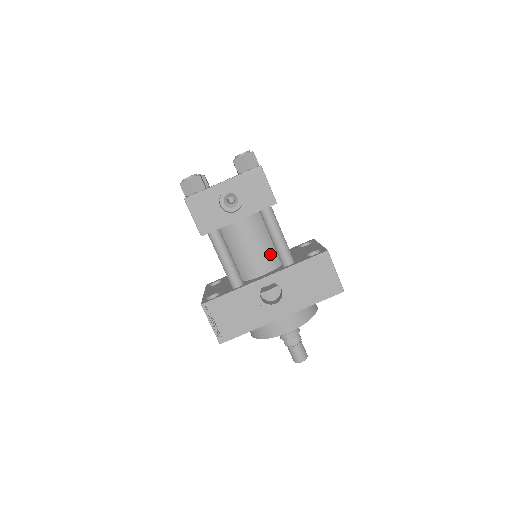
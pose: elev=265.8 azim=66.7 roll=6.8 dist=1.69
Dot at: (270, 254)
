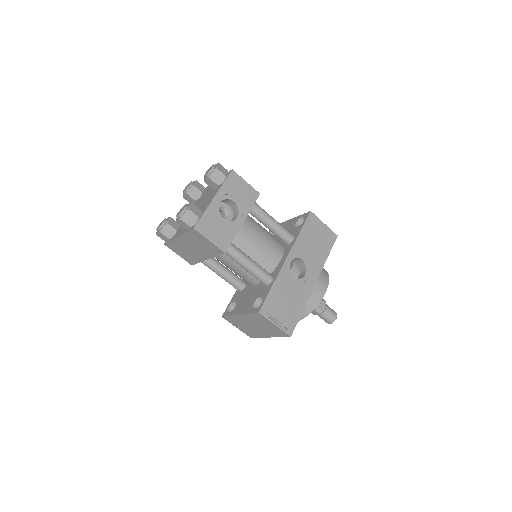
Dot at: (273, 241)
